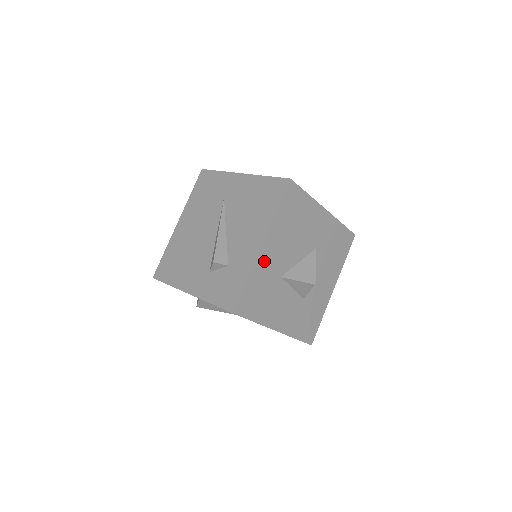
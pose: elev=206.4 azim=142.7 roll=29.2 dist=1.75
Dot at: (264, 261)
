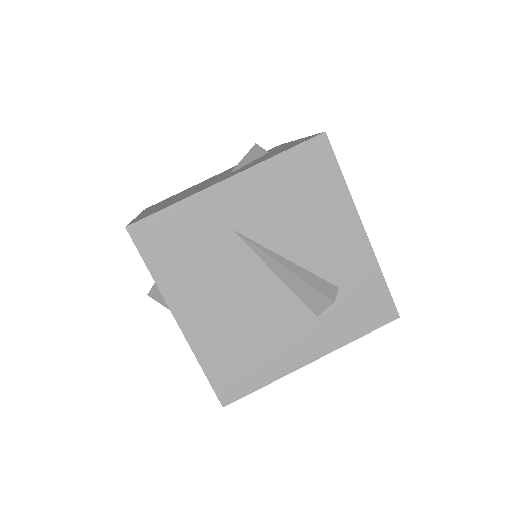
Dot at: occluded
